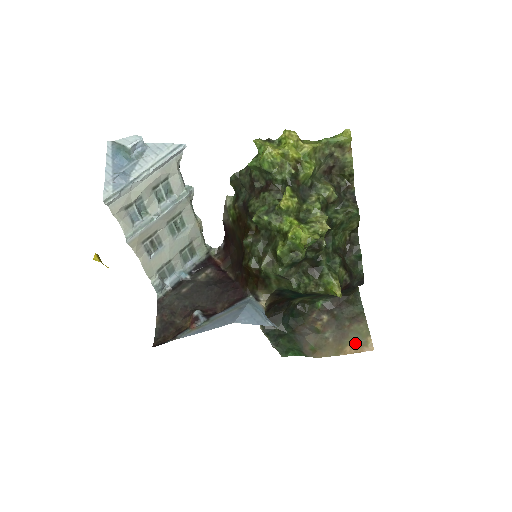
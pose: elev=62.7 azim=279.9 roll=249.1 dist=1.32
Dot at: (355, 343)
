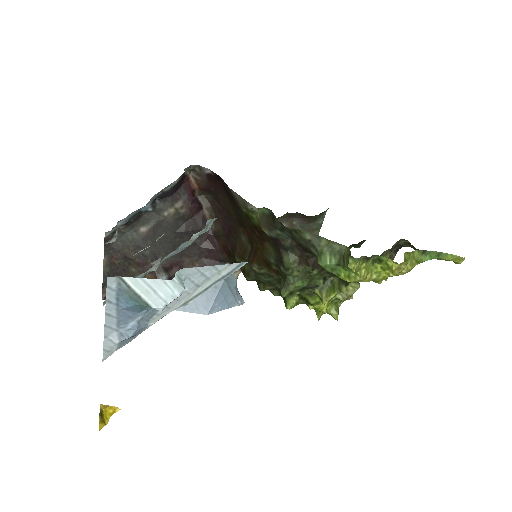
Dot at: occluded
